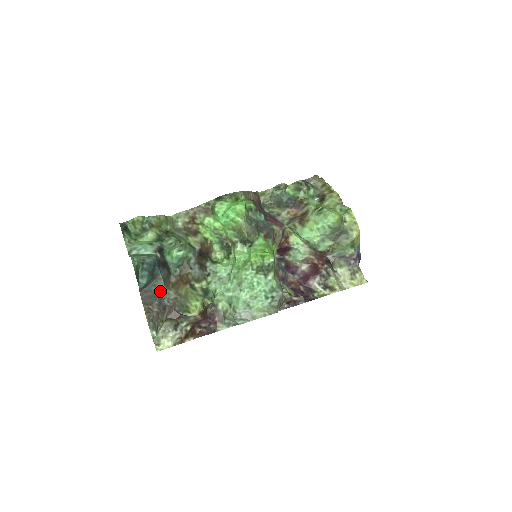
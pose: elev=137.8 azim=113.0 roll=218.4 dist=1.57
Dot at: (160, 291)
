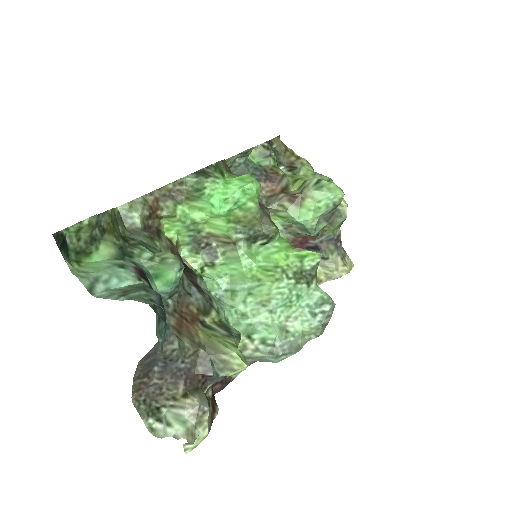
Dot at: (173, 348)
